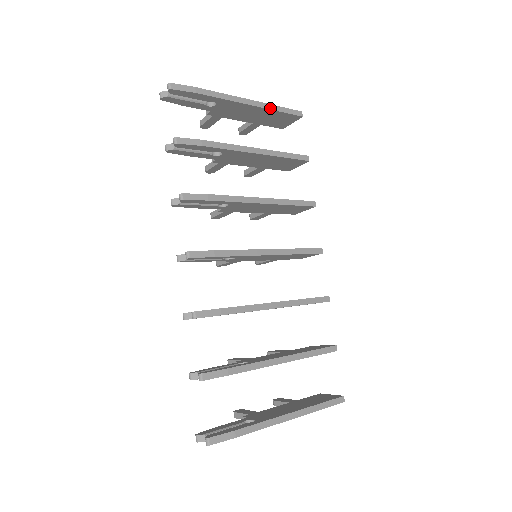
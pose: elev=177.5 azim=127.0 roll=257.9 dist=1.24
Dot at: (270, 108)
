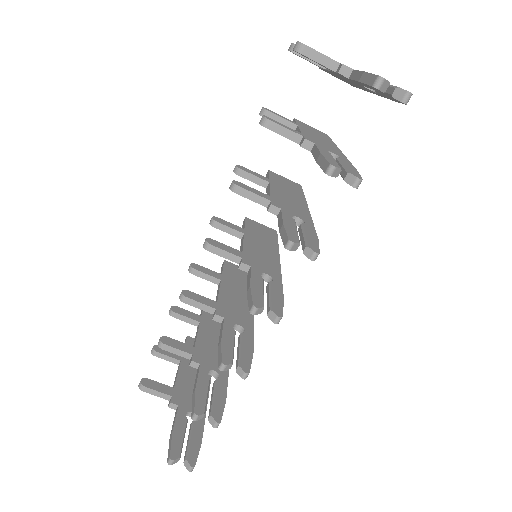
Dot at: occluded
